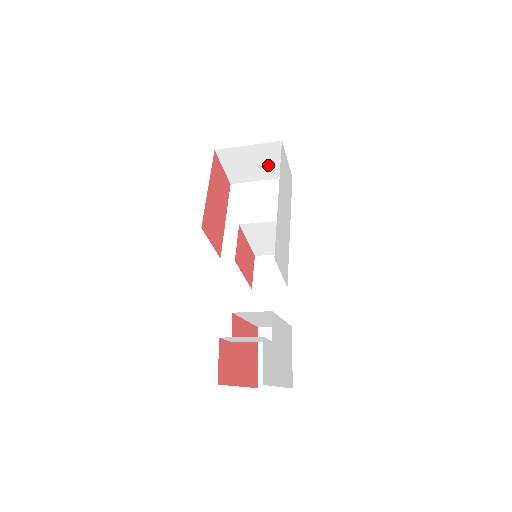
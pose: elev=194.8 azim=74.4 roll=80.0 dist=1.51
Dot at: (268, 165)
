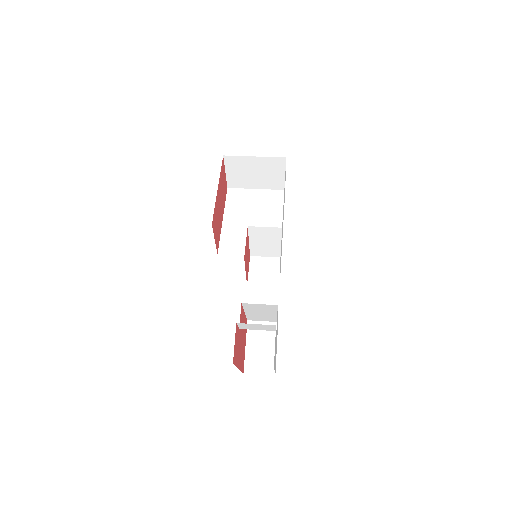
Dot at: (267, 176)
